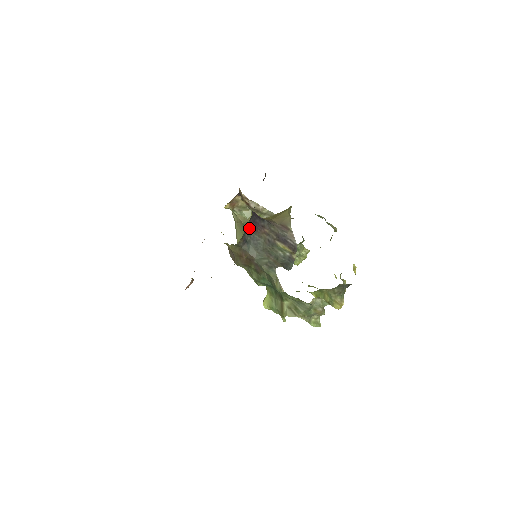
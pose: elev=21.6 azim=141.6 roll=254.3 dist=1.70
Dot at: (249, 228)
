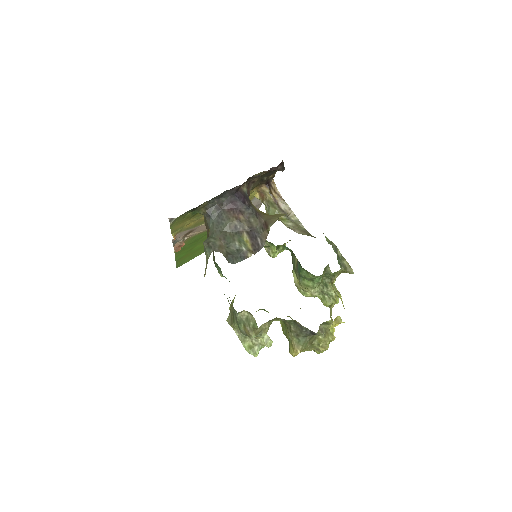
Dot at: (222, 205)
